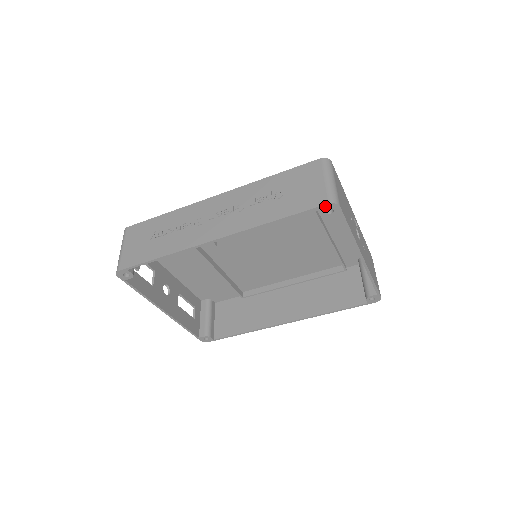
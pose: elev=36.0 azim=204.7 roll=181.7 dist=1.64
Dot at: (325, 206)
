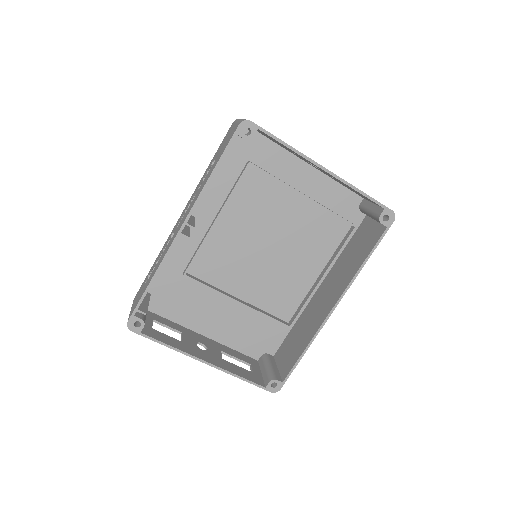
Dot at: (239, 129)
